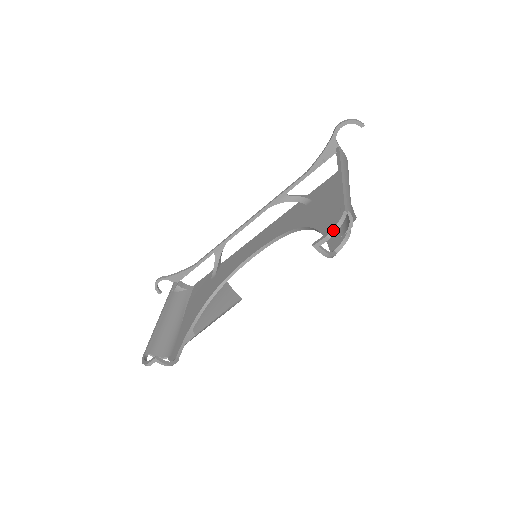
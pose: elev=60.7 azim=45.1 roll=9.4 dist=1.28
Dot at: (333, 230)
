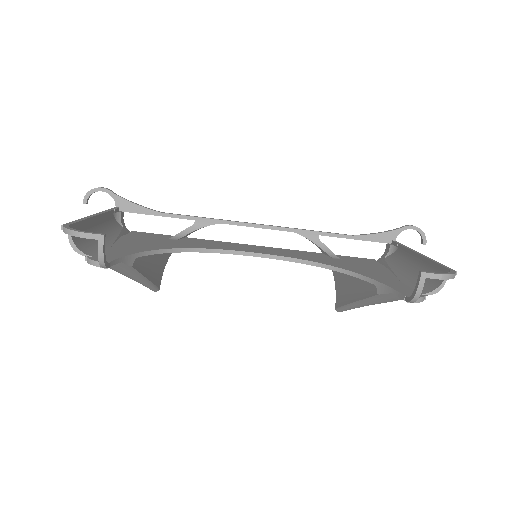
Dot at: (449, 275)
